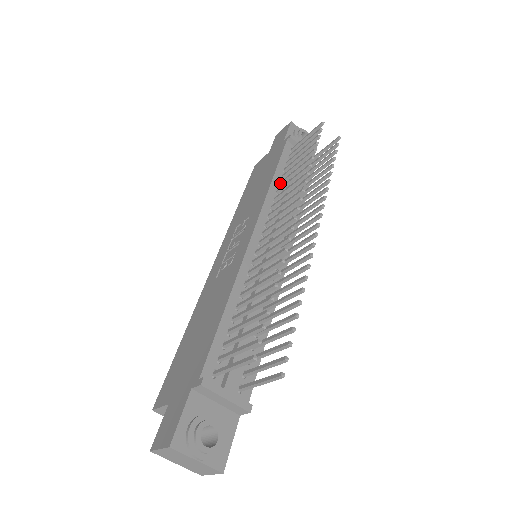
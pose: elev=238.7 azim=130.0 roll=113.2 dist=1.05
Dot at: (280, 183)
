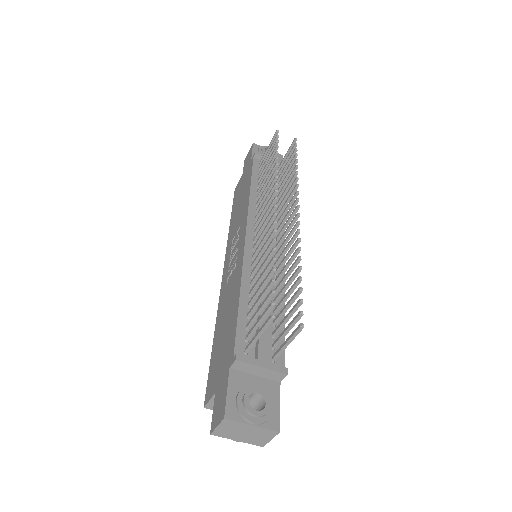
Dot at: (258, 191)
